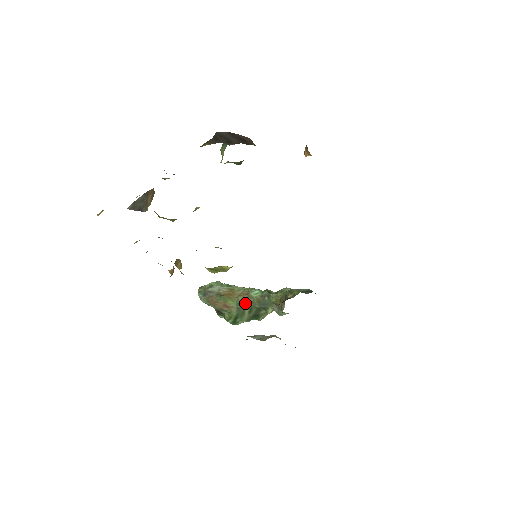
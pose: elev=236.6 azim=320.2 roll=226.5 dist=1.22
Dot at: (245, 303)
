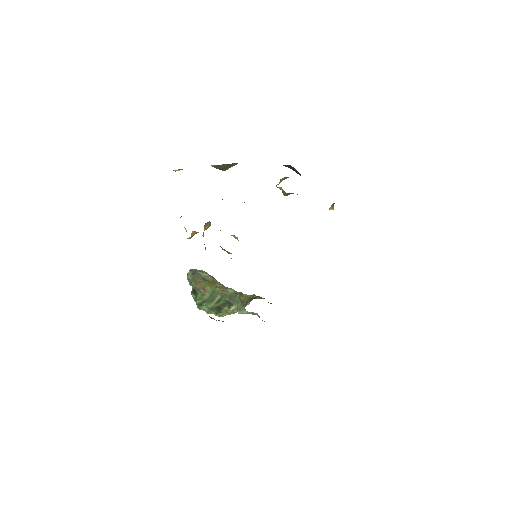
Dot at: (219, 293)
